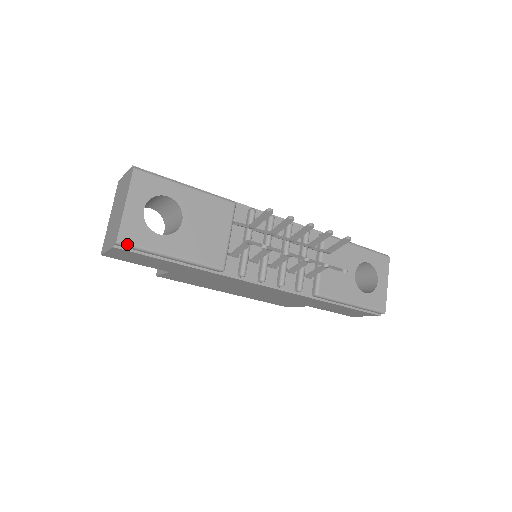
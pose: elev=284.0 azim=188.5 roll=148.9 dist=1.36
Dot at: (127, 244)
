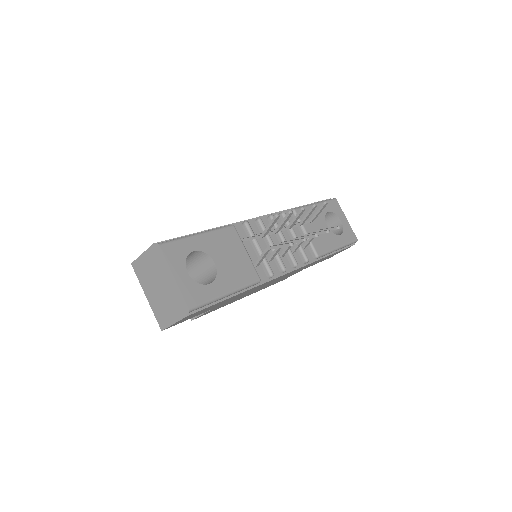
Dot at: (196, 307)
